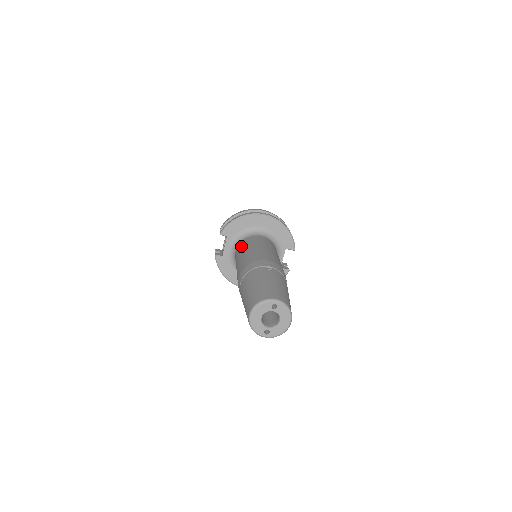
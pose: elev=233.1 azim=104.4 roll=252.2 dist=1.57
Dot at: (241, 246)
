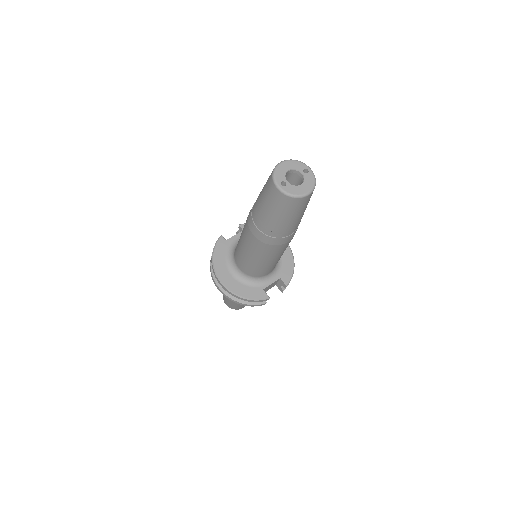
Dot at: occluded
